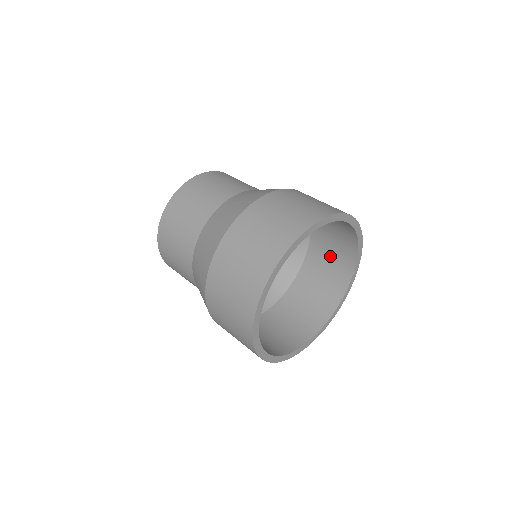
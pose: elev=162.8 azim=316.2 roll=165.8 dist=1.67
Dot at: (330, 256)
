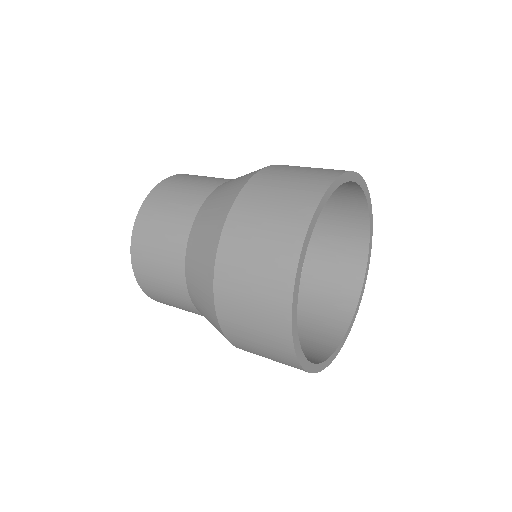
Dot at: (333, 261)
